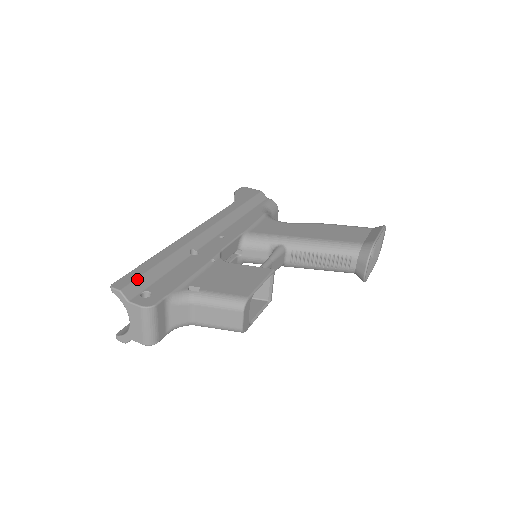
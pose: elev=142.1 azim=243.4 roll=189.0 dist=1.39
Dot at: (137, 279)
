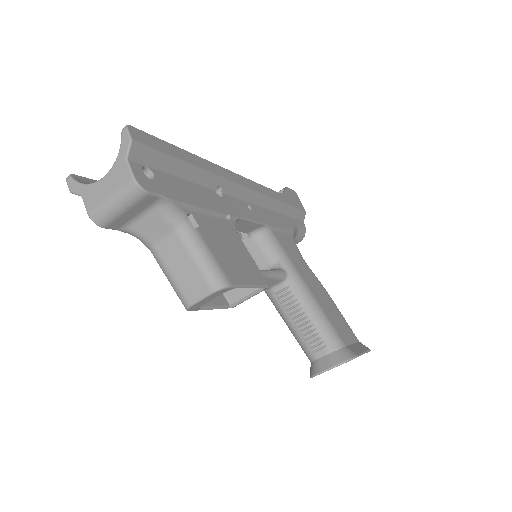
Dot at: (156, 150)
